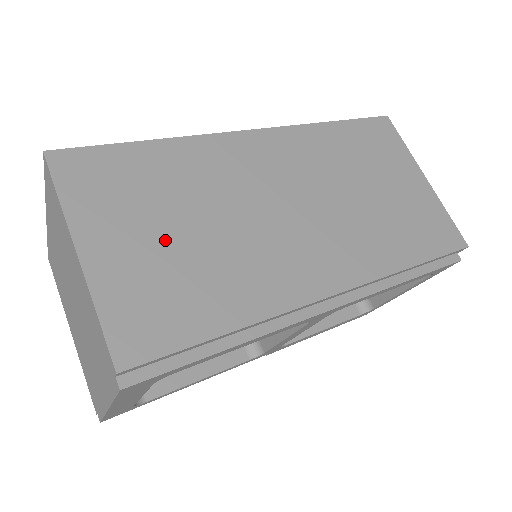
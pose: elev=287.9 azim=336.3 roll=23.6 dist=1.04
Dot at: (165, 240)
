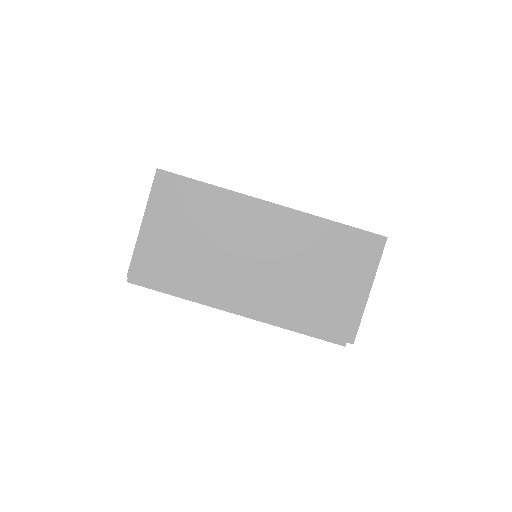
Dot at: (180, 238)
